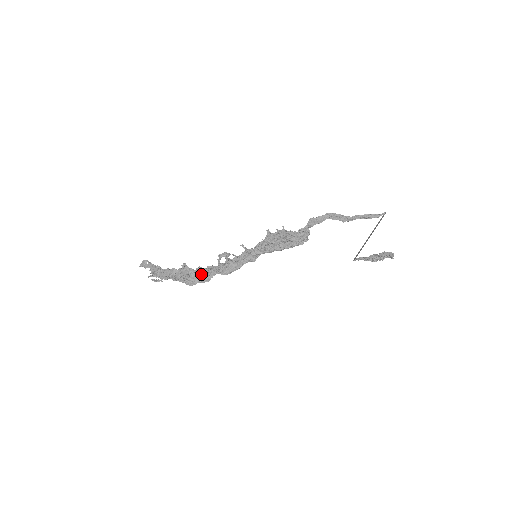
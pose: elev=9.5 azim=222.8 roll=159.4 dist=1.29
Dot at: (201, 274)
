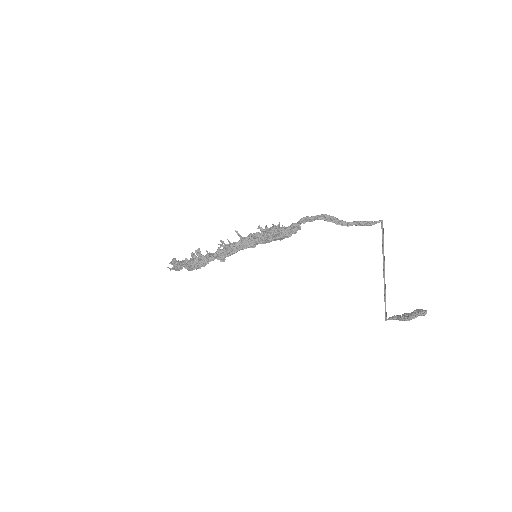
Dot at: (199, 257)
